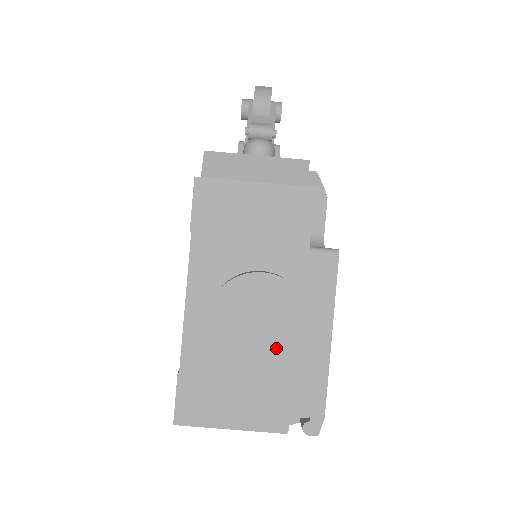
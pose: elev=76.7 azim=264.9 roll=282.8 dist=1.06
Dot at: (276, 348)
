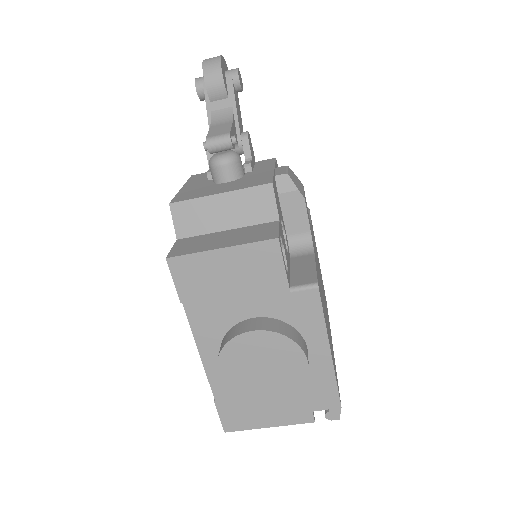
Dot at: (283, 381)
